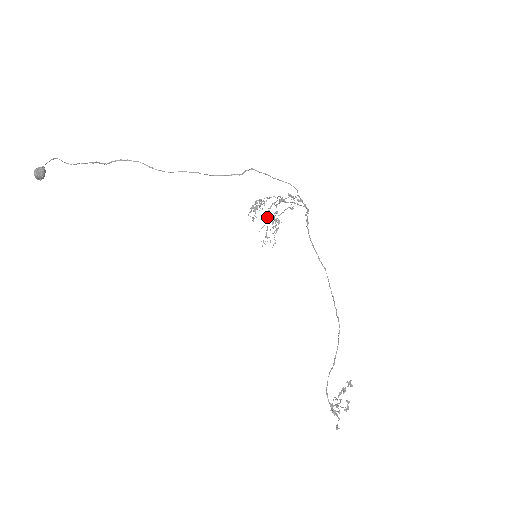
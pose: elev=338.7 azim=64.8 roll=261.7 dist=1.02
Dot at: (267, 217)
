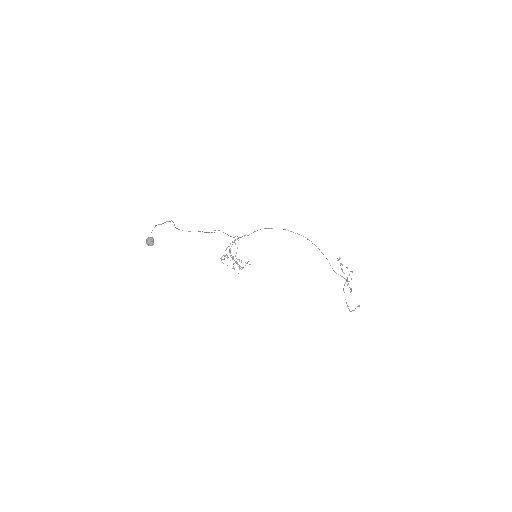
Dot at: (233, 259)
